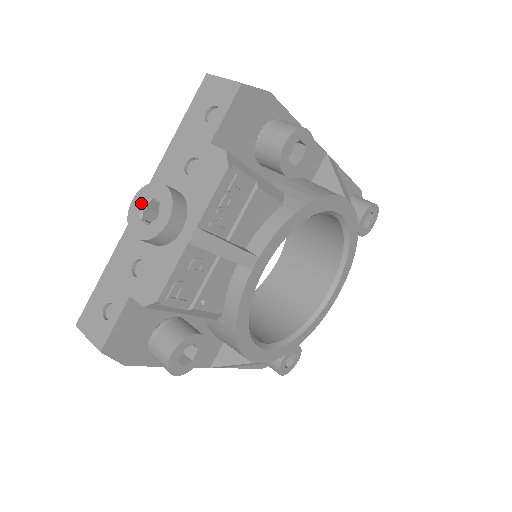
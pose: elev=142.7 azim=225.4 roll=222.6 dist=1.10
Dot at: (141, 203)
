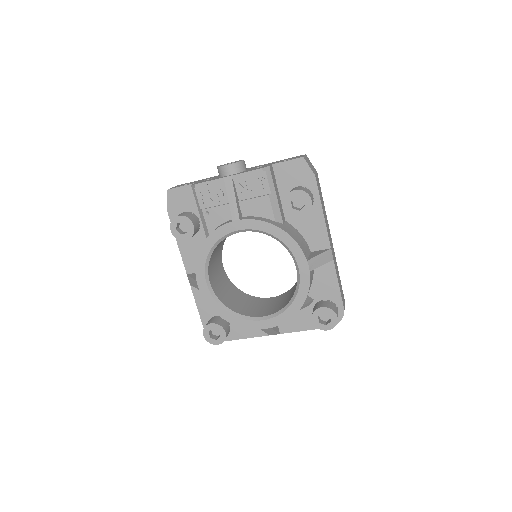
Dot at: (233, 162)
